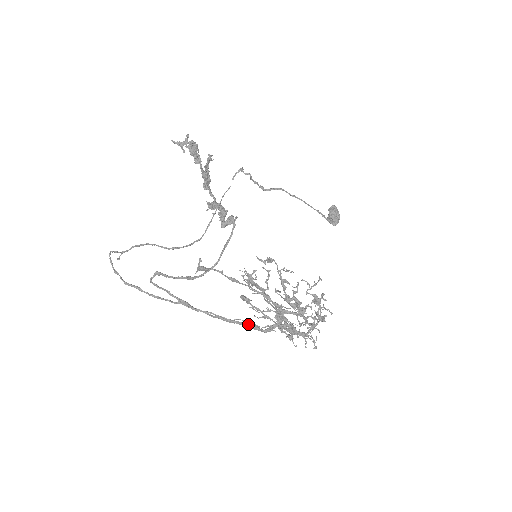
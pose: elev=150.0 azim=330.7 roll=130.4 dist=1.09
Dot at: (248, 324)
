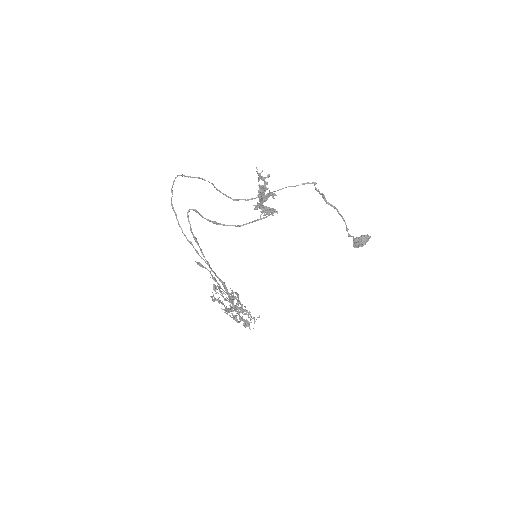
Dot at: (220, 280)
